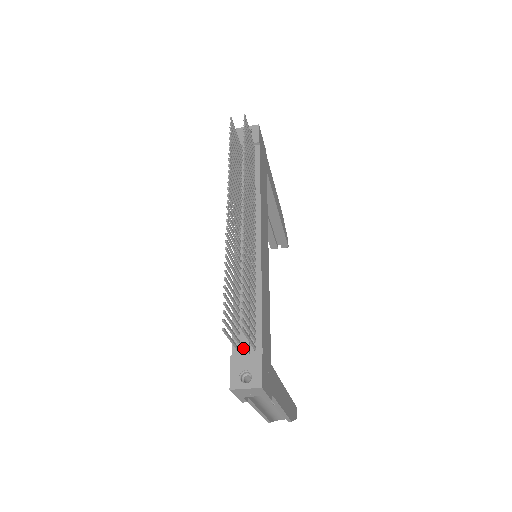
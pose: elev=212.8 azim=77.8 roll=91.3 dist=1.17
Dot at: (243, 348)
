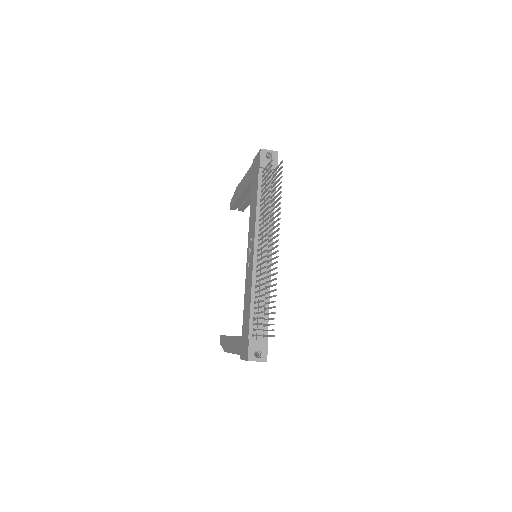
Dot at: occluded
